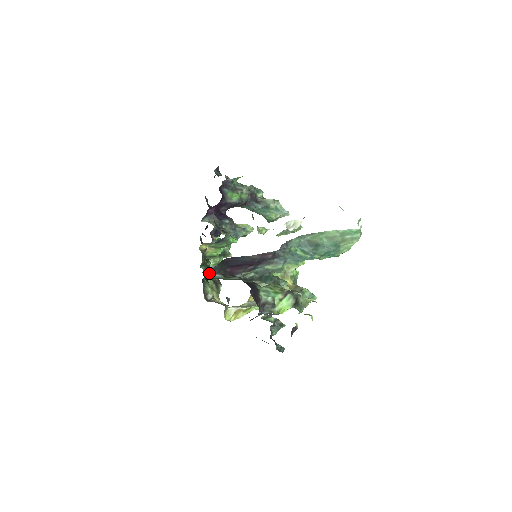
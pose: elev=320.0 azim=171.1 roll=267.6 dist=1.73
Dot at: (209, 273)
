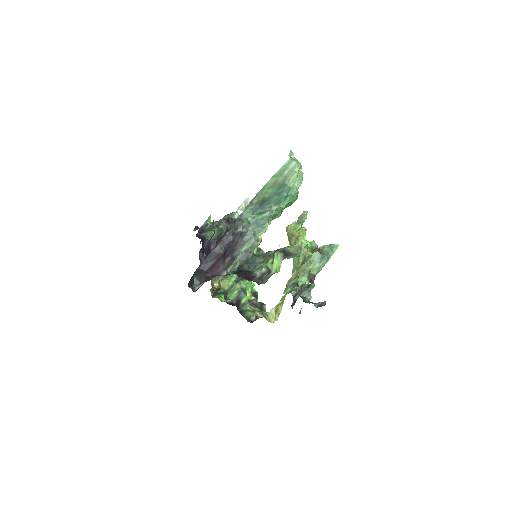
Dot at: (193, 288)
